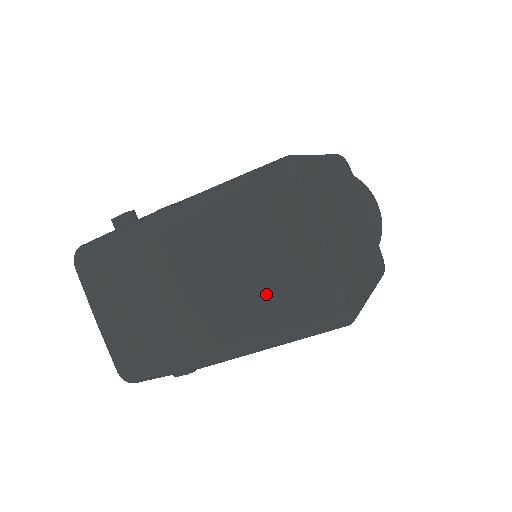
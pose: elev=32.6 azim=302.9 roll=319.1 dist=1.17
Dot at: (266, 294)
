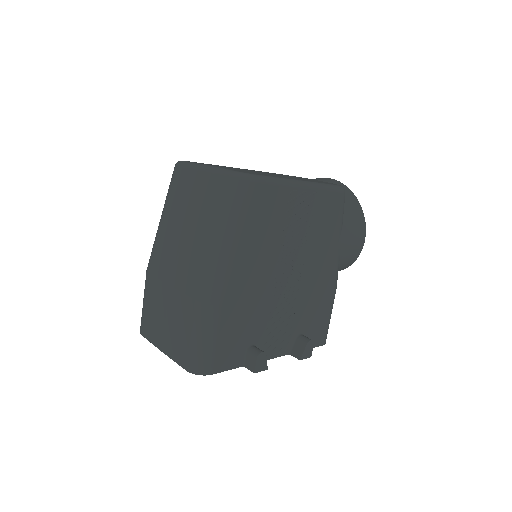
Dot at: (202, 216)
